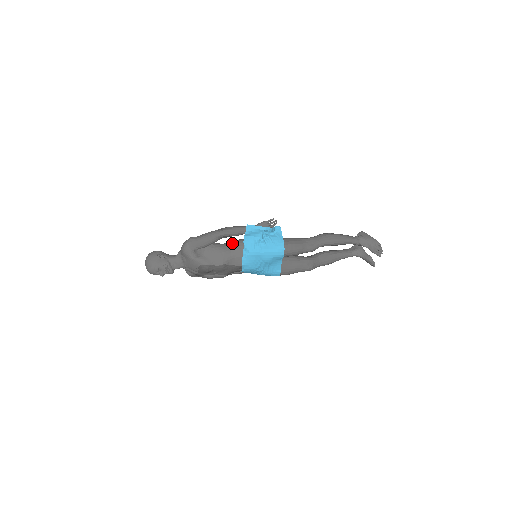
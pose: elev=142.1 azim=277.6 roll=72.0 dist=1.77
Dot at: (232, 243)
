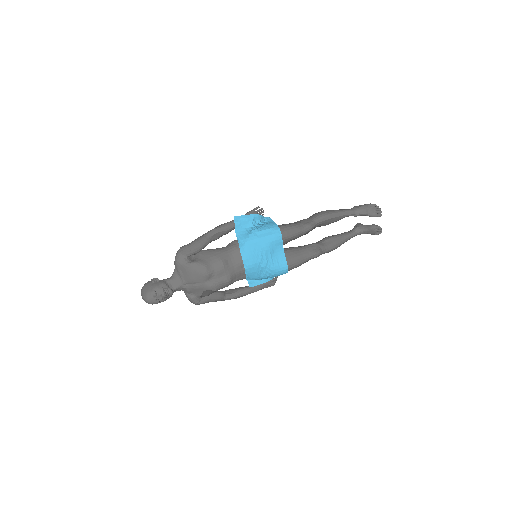
Dot at: (226, 246)
